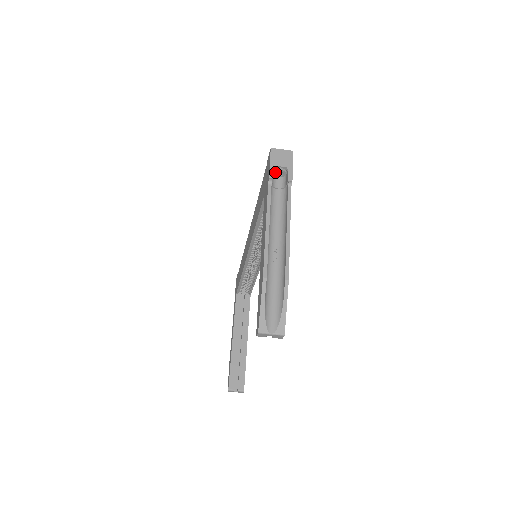
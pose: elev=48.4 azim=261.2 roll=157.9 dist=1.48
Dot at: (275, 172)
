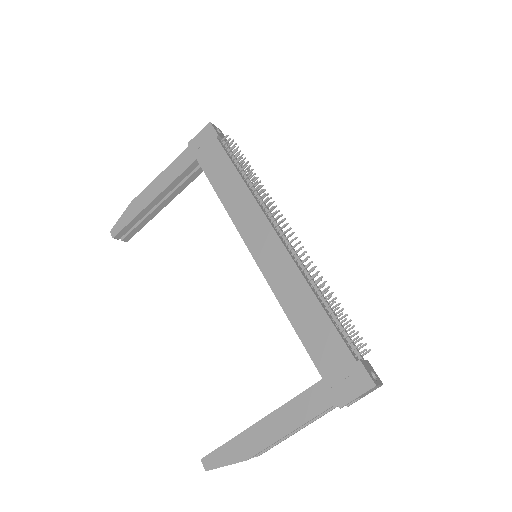
Dot at: (351, 392)
